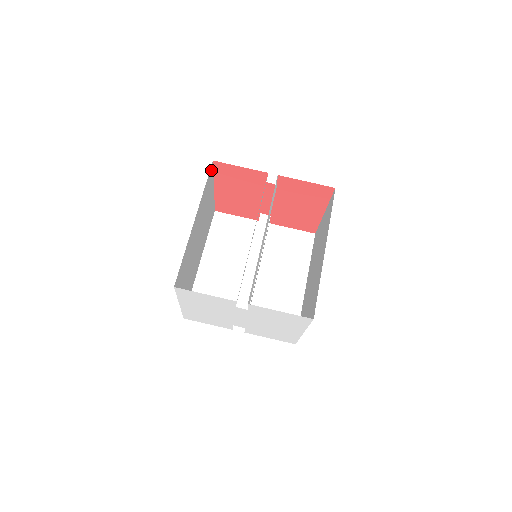
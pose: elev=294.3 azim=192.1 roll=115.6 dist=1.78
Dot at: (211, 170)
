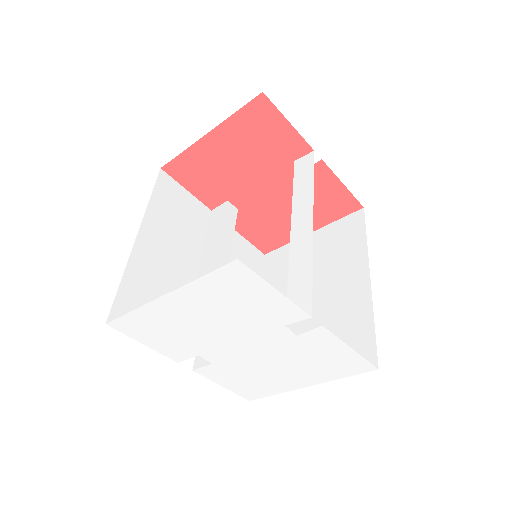
Dot at: occluded
